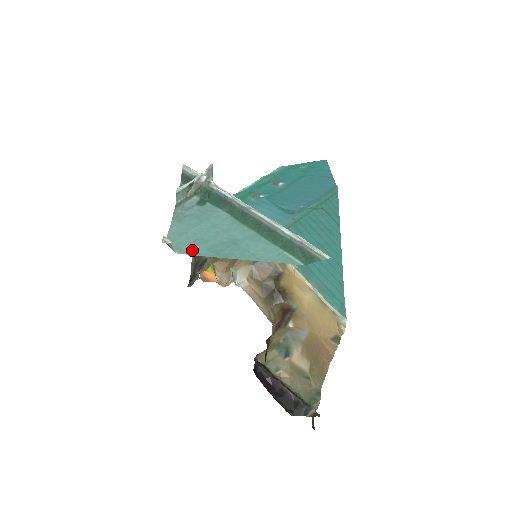
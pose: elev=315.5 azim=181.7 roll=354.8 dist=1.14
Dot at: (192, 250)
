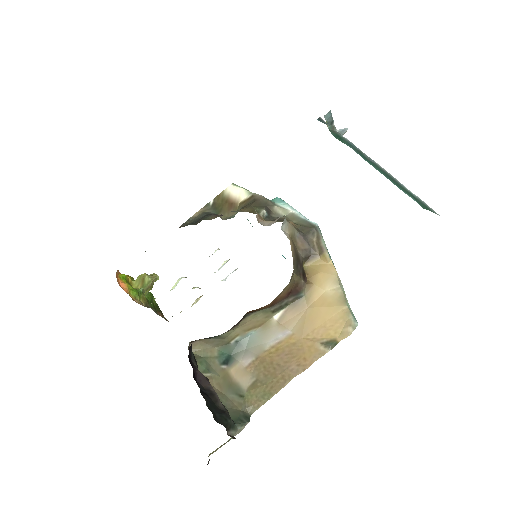
Dot at: occluded
